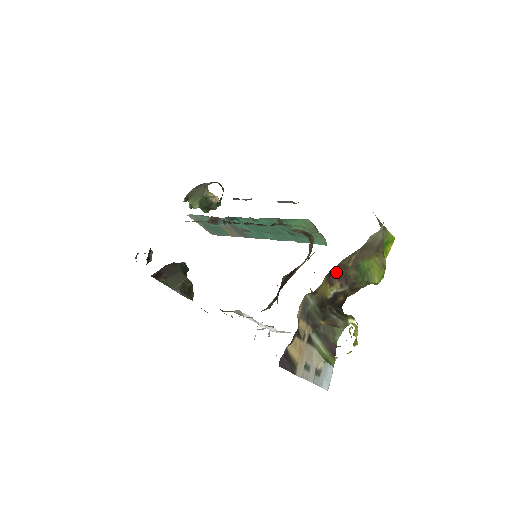
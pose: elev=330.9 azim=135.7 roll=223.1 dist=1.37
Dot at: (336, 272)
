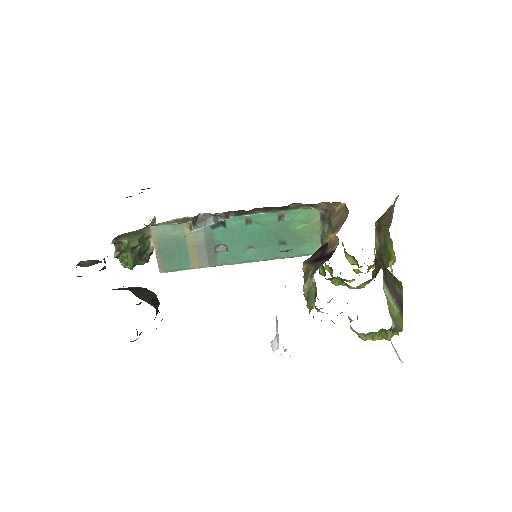
Dot at: occluded
